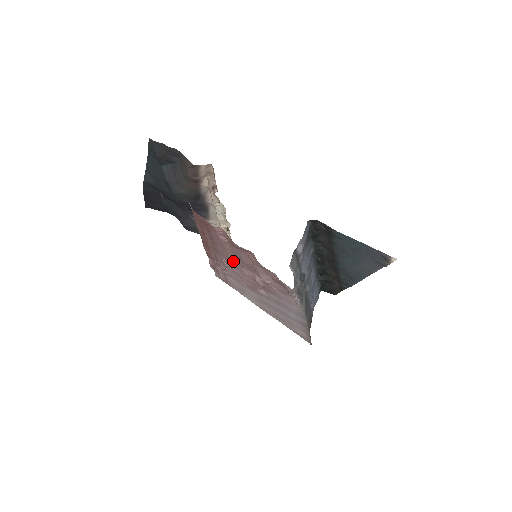
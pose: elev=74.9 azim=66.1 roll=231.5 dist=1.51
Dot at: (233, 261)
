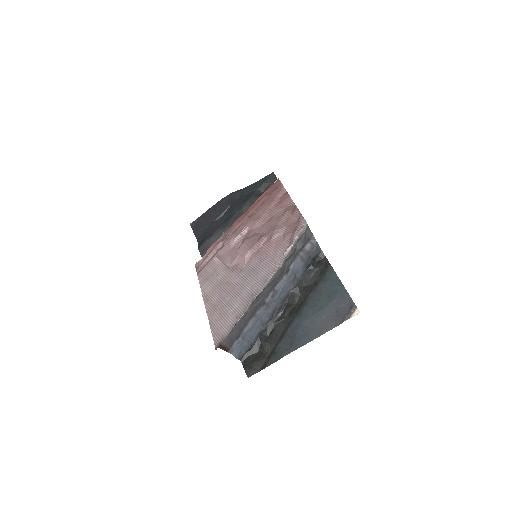
Dot at: (257, 224)
